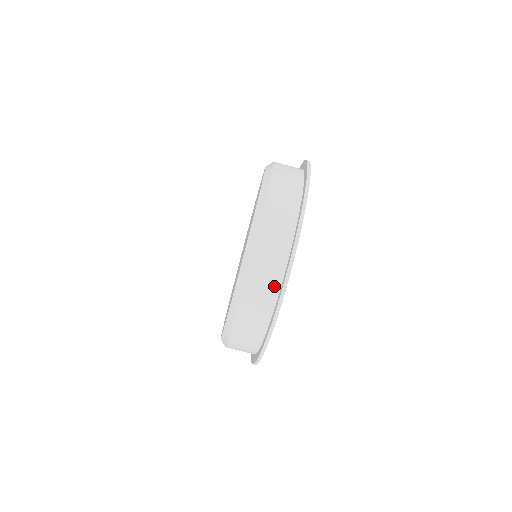
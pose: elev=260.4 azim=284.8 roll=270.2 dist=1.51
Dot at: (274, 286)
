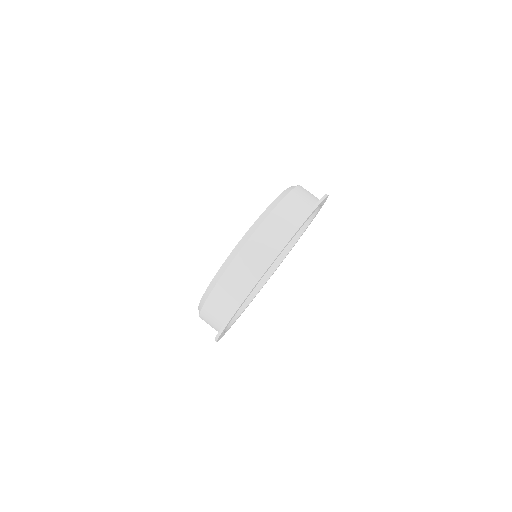
Dot at: (314, 200)
